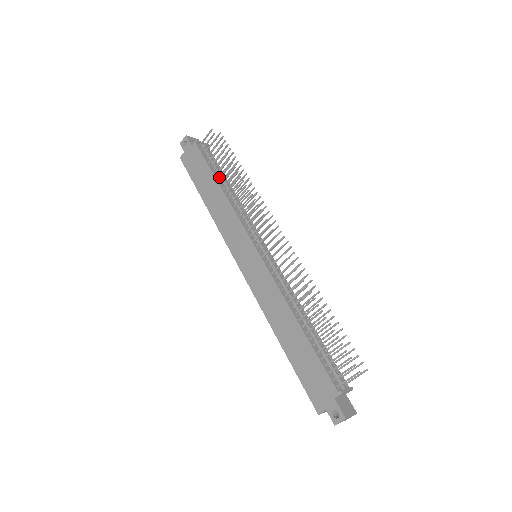
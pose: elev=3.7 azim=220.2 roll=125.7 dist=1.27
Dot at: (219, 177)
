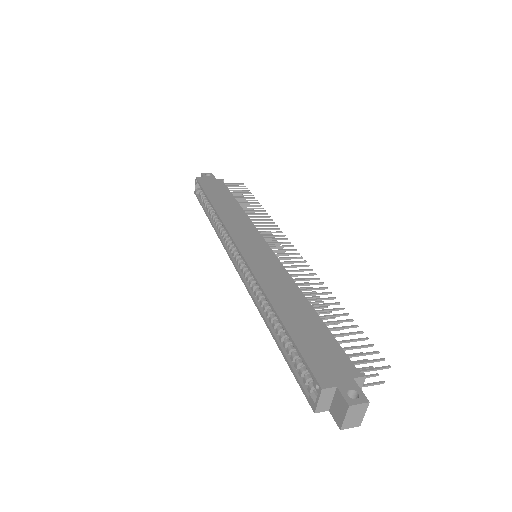
Dot at: (239, 202)
